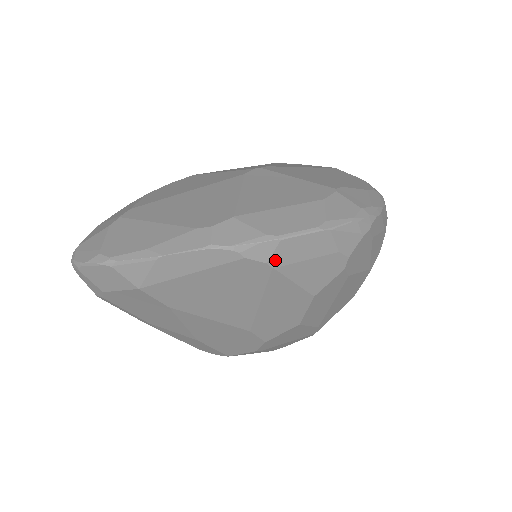
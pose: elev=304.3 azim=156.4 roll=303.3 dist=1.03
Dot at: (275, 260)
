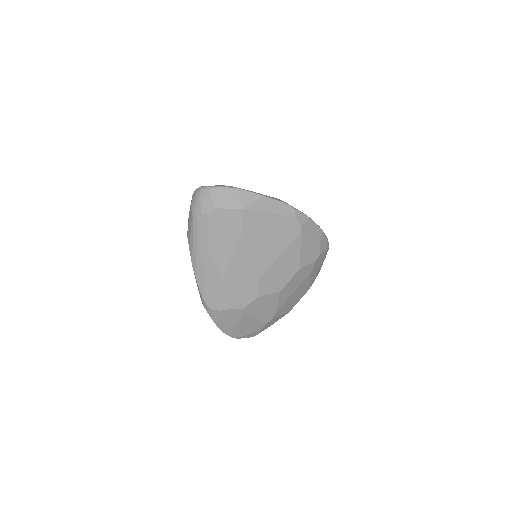
Dot at: (303, 227)
